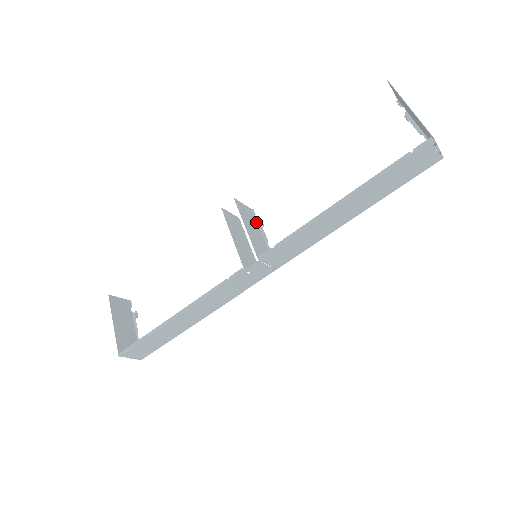
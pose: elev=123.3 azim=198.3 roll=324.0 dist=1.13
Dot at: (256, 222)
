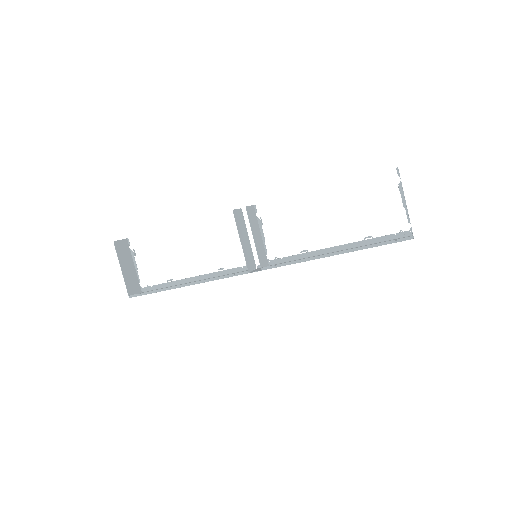
Dot at: (257, 220)
